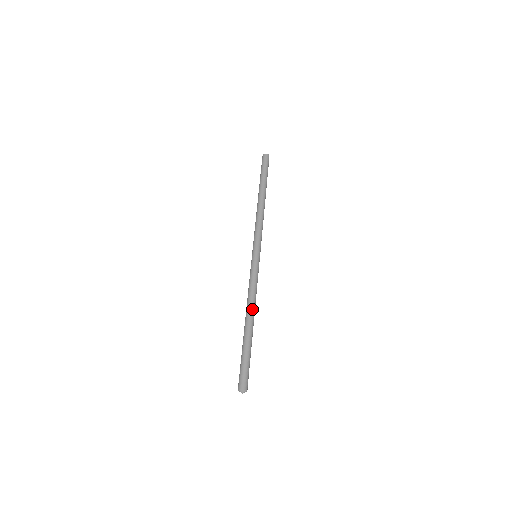
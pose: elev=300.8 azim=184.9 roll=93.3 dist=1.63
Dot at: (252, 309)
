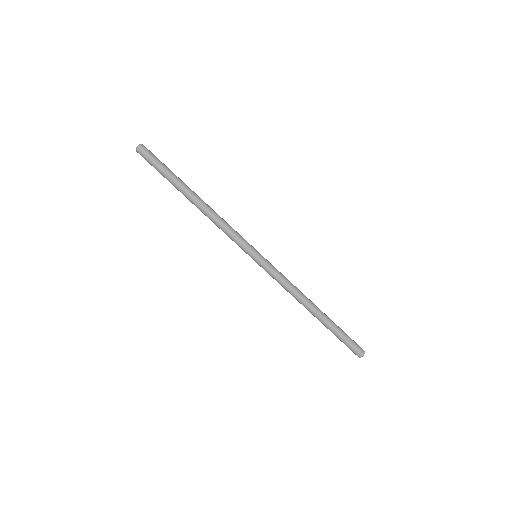
Dot at: (307, 298)
